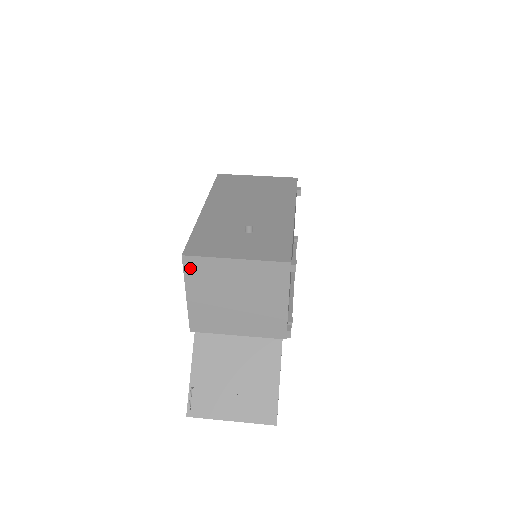
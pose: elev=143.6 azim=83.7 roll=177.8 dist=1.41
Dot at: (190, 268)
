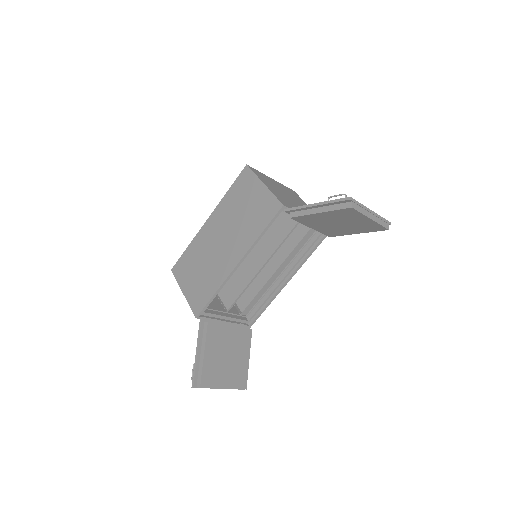
Dot at: (255, 172)
